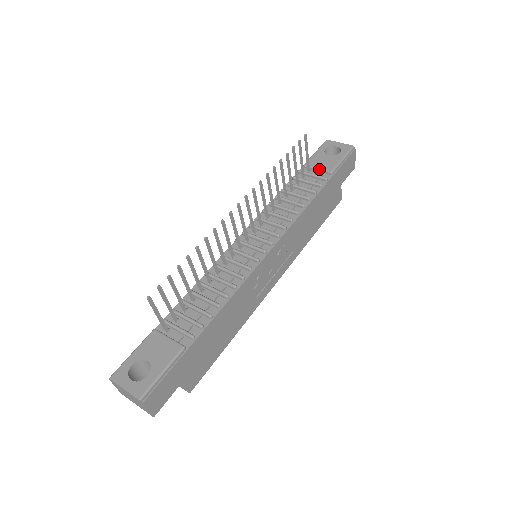
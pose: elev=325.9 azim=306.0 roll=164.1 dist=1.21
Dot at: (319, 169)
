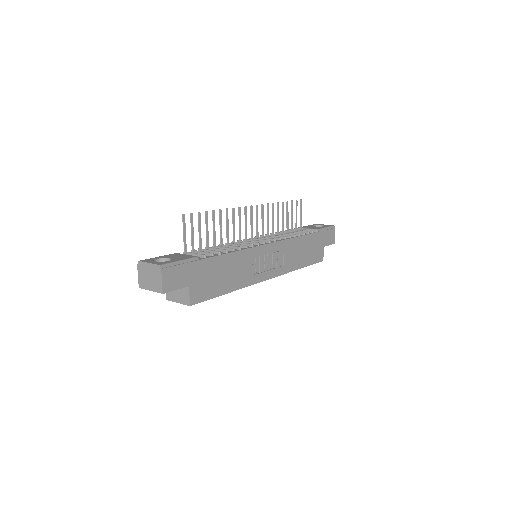
Dot at: (308, 229)
